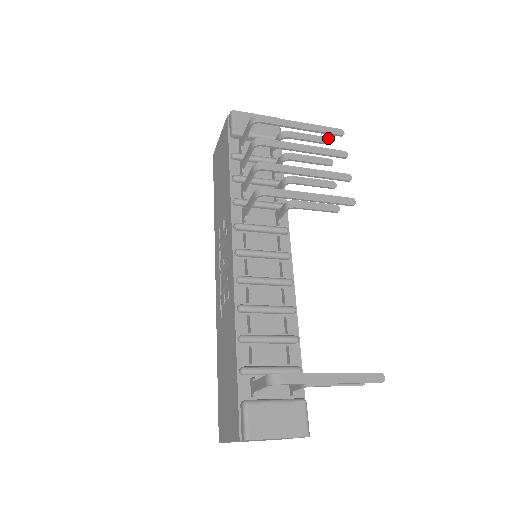
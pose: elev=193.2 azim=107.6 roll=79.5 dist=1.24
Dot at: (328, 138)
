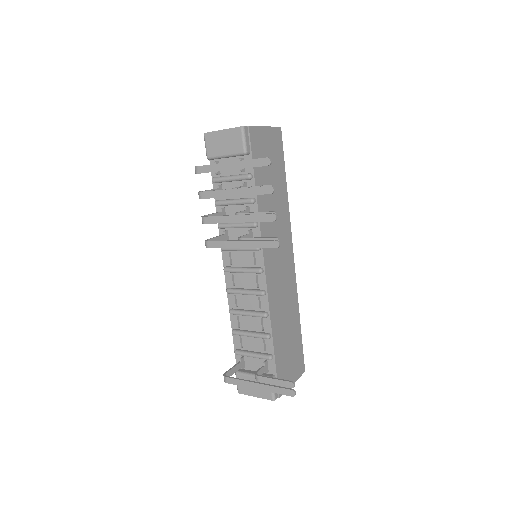
Dot at: occluded
